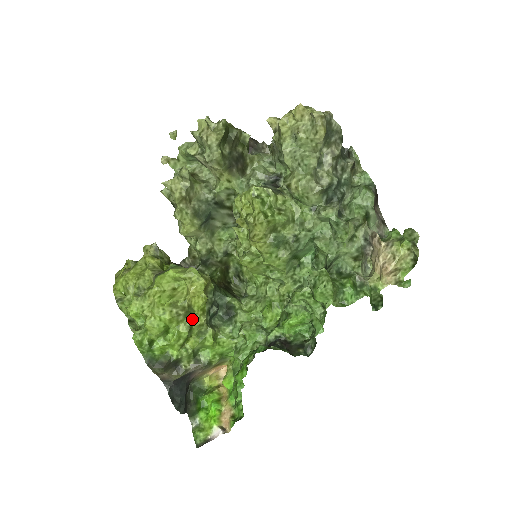
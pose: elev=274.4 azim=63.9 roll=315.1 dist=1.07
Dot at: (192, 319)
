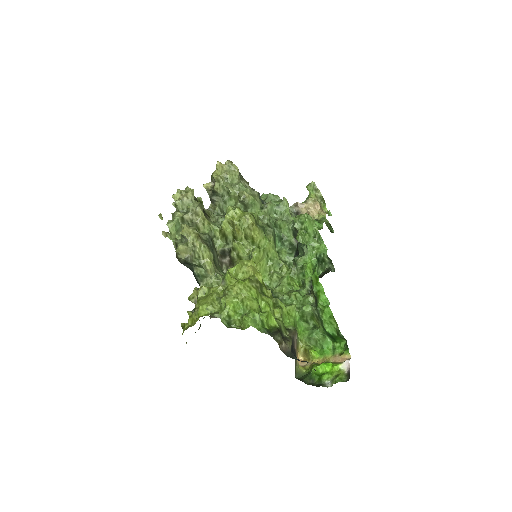
Dot at: (264, 295)
